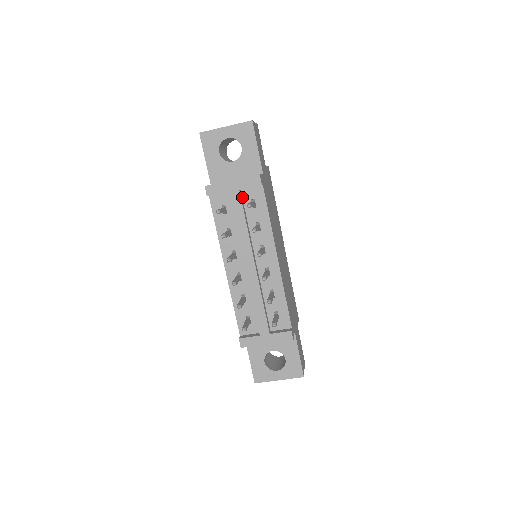
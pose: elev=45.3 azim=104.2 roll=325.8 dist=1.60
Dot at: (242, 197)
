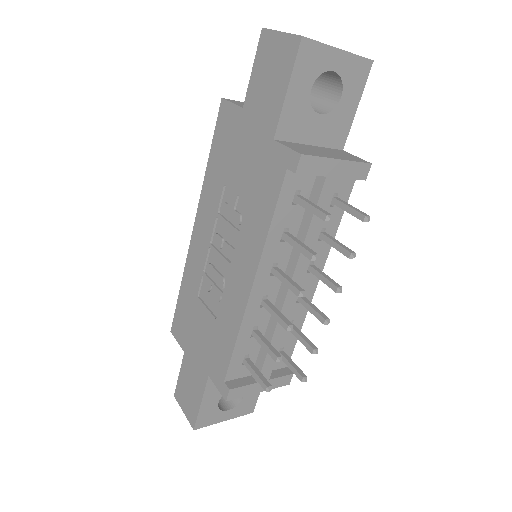
Dot at: occluded
